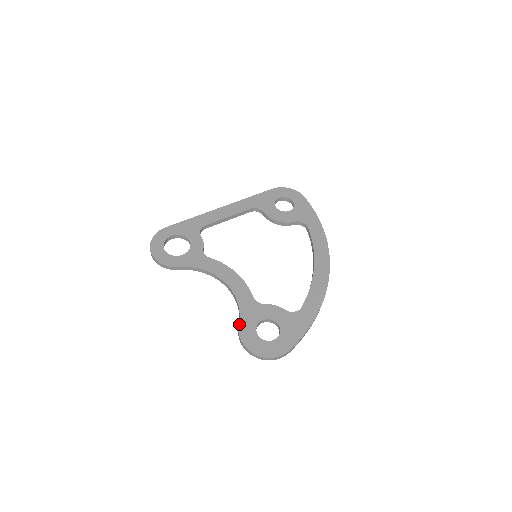
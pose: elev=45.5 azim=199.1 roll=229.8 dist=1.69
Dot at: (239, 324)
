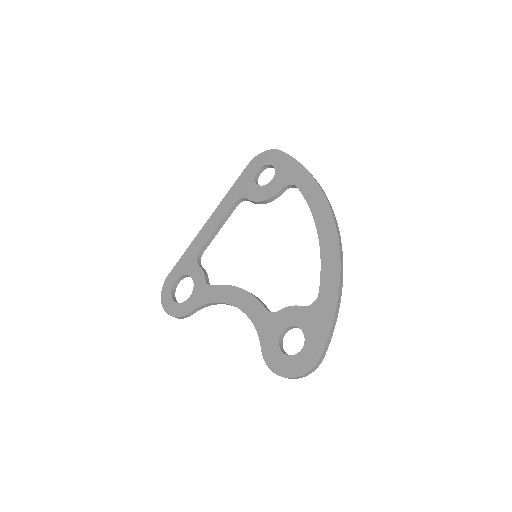
Dot at: (261, 349)
